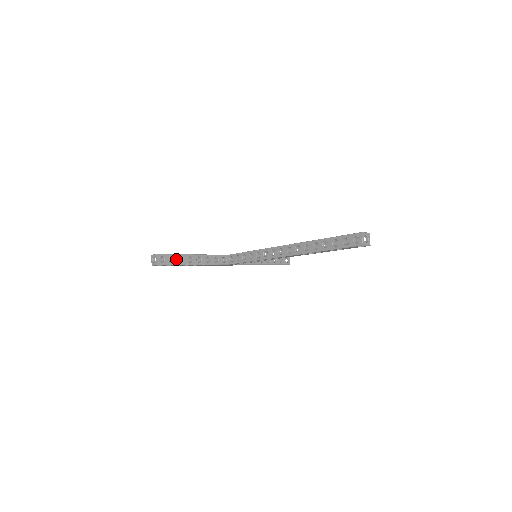
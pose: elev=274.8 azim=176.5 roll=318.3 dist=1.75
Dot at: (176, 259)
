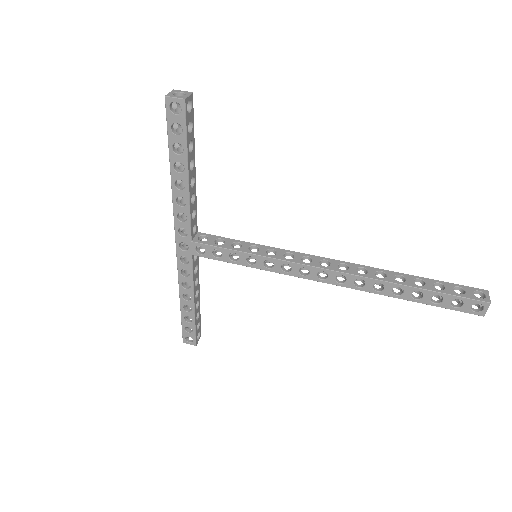
Dot at: (191, 136)
